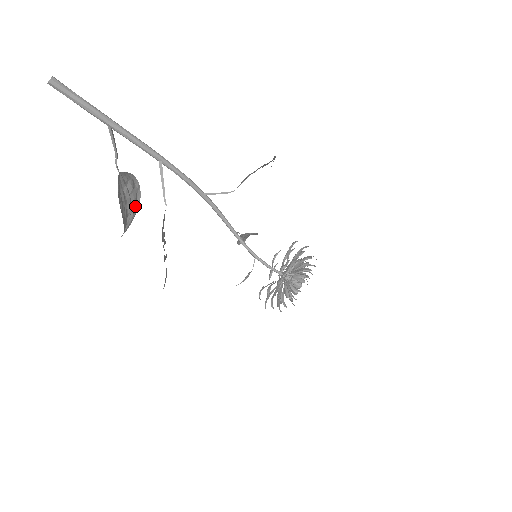
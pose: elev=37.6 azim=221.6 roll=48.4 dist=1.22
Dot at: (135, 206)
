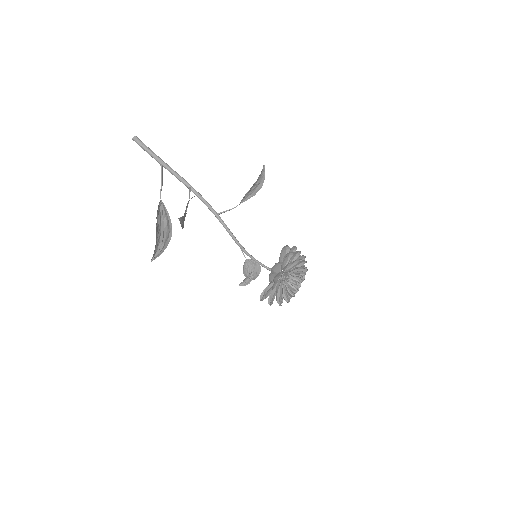
Dot at: (166, 242)
